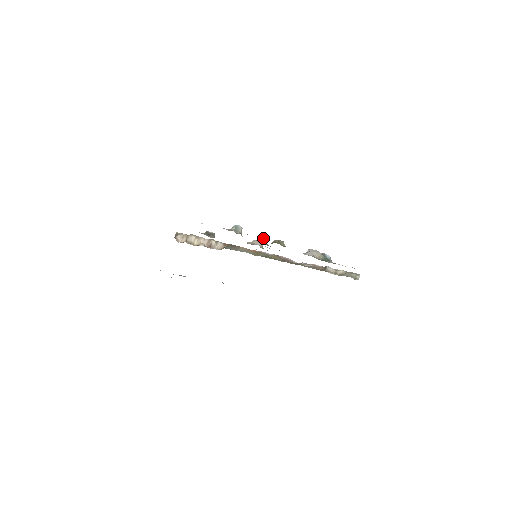
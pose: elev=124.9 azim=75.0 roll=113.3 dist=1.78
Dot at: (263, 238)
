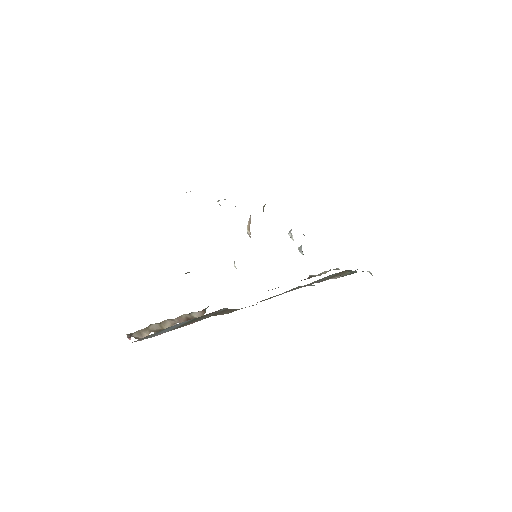
Dot at: occluded
